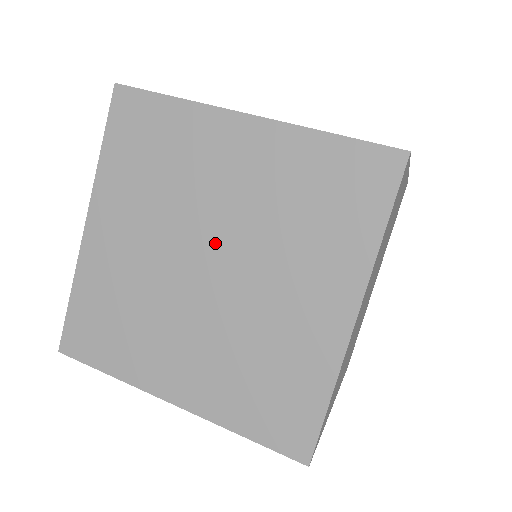
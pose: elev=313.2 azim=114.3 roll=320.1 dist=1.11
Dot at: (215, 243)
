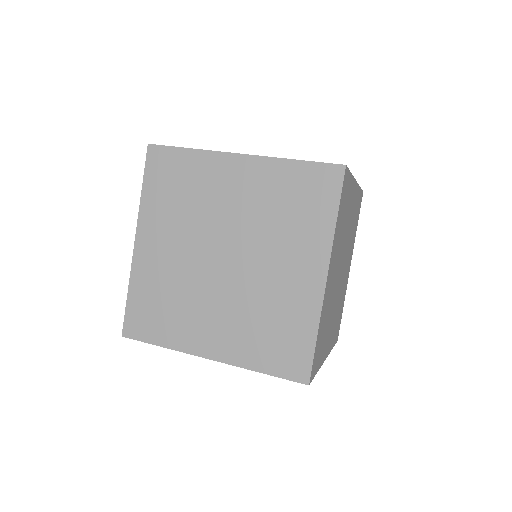
Dot at: (227, 241)
